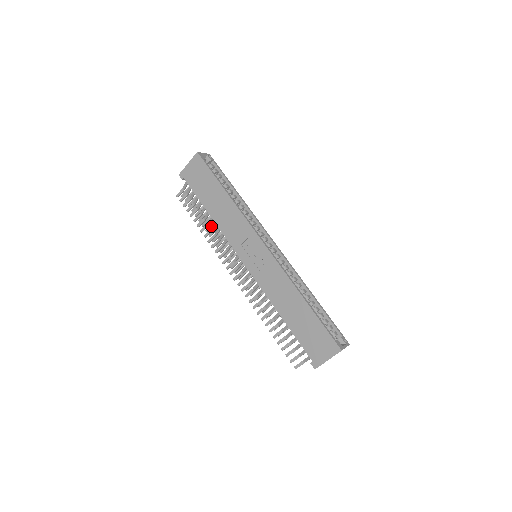
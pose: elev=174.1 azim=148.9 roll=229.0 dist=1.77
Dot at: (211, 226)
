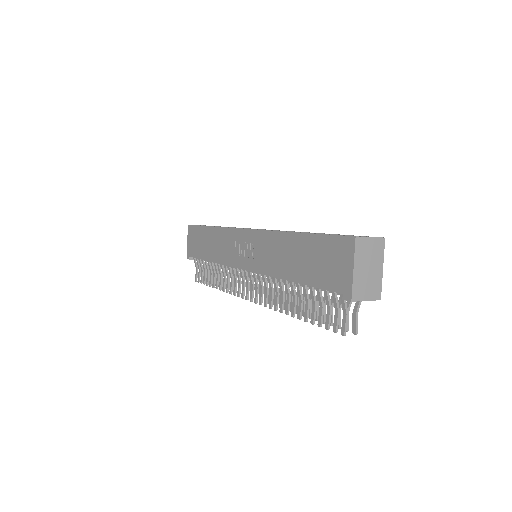
Dot at: occluded
